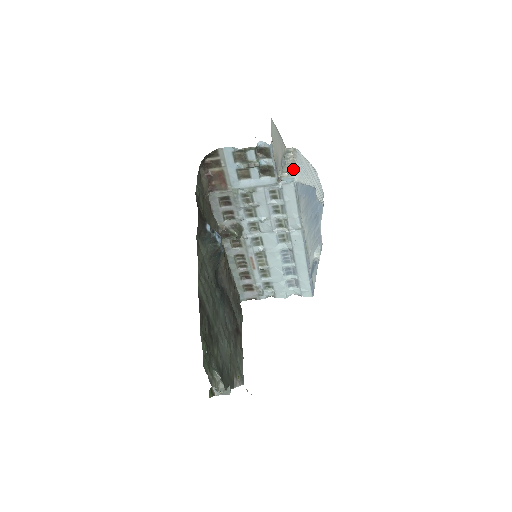
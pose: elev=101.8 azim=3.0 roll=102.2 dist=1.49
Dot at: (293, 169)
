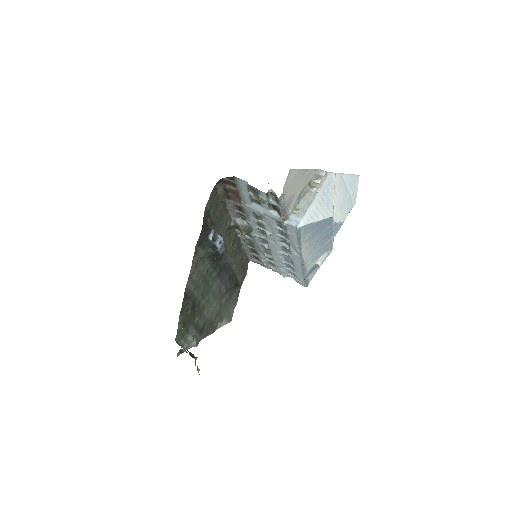
Dot at: (306, 208)
